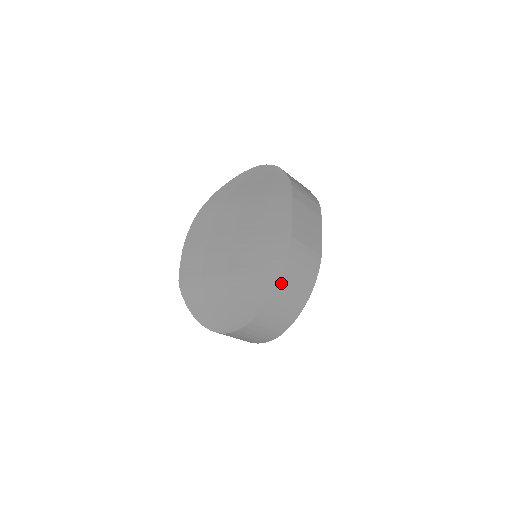
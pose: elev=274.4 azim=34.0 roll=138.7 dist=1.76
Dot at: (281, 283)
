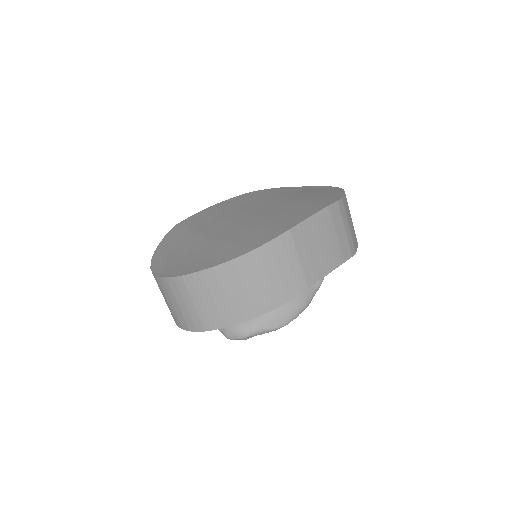
Dot at: (241, 262)
